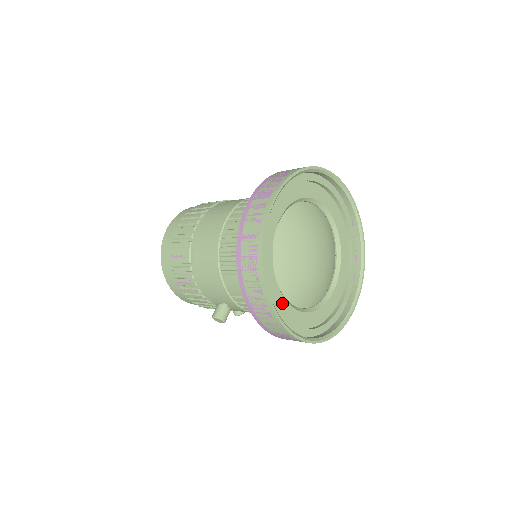
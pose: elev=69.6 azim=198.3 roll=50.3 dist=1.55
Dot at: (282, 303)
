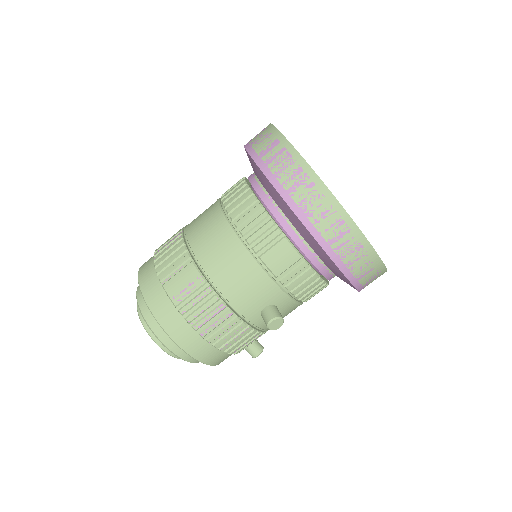
Dot at: occluded
